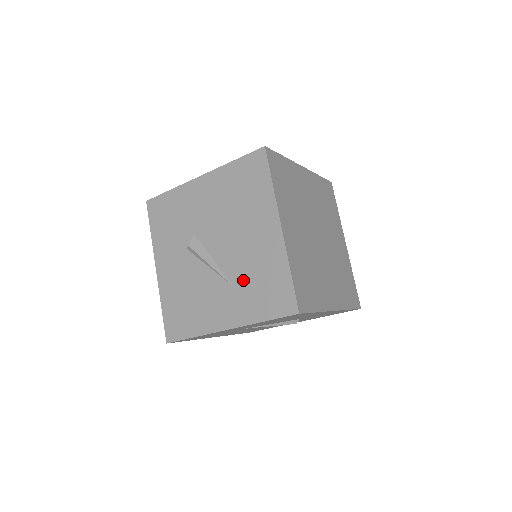
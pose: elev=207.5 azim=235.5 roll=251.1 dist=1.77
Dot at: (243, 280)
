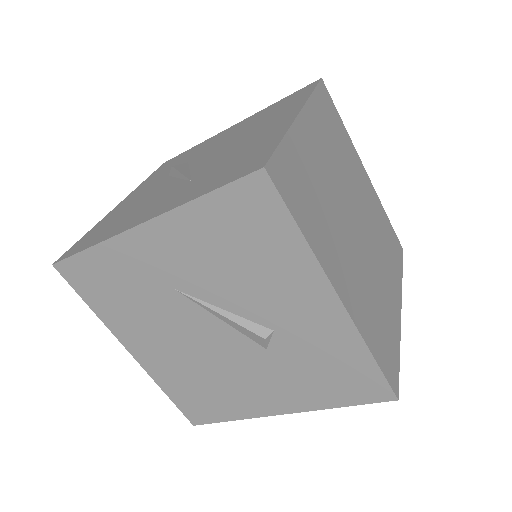
Dot at: (210, 171)
